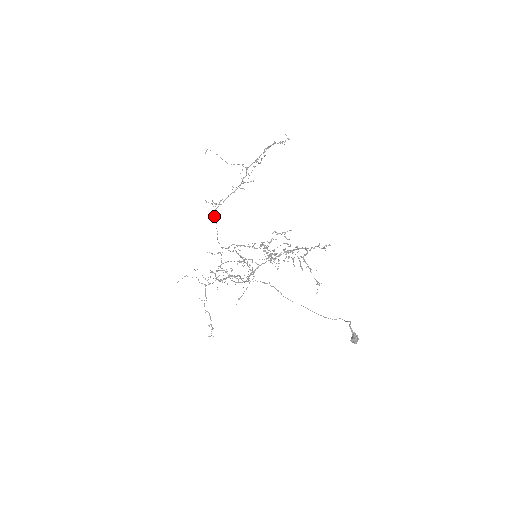
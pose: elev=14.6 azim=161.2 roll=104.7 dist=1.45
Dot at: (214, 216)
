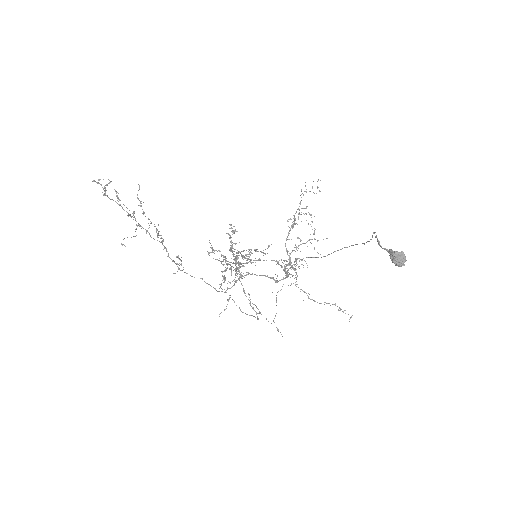
Dot at: occluded
